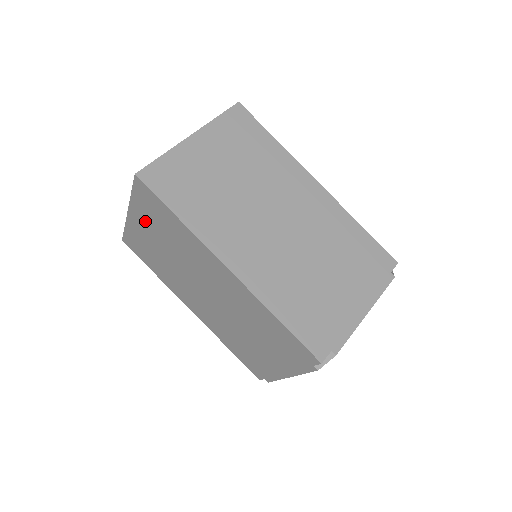
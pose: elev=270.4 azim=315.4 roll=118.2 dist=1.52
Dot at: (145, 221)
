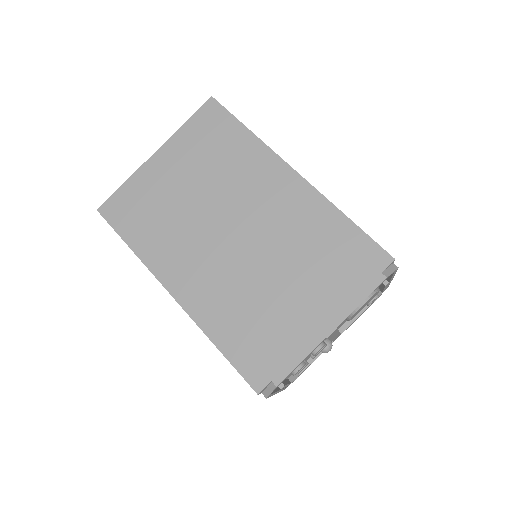
Dot at: (182, 154)
